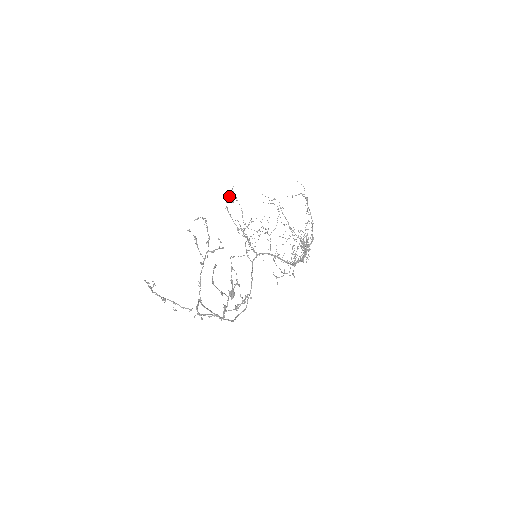
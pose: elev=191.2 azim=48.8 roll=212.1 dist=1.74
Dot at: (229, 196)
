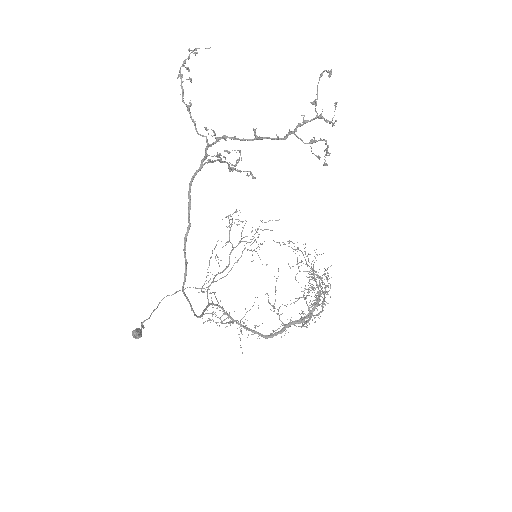
Dot at: occluded
